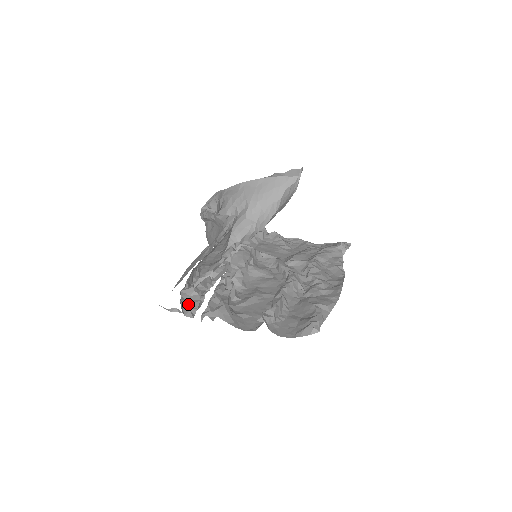
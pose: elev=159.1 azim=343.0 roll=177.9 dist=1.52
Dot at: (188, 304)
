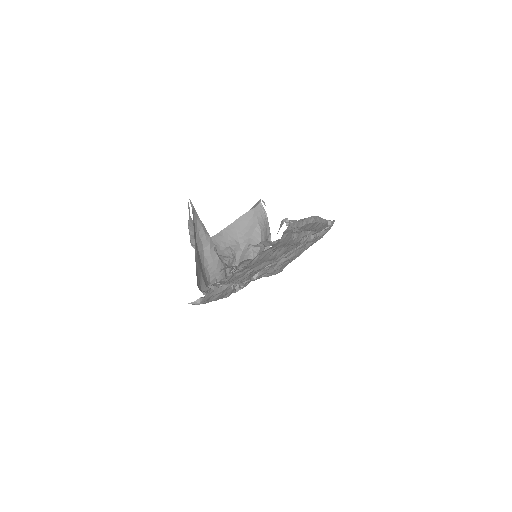
Dot at: occluded
